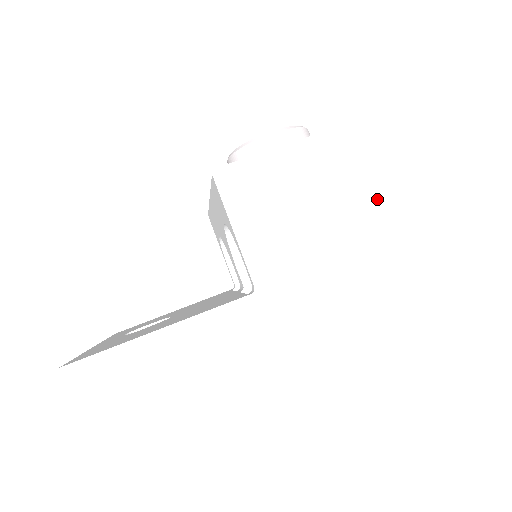
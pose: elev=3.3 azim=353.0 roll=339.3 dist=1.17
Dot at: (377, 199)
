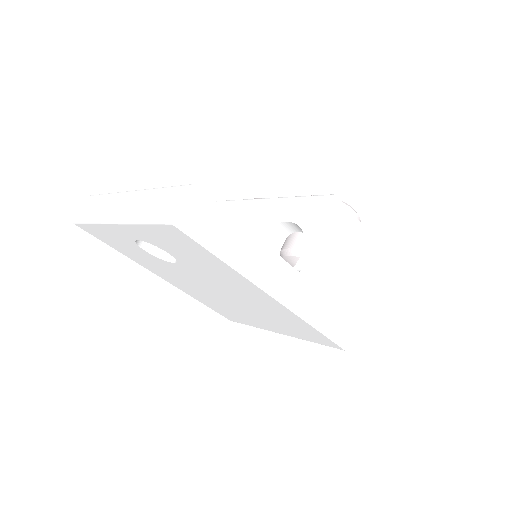
Dot at: (366, 294)
